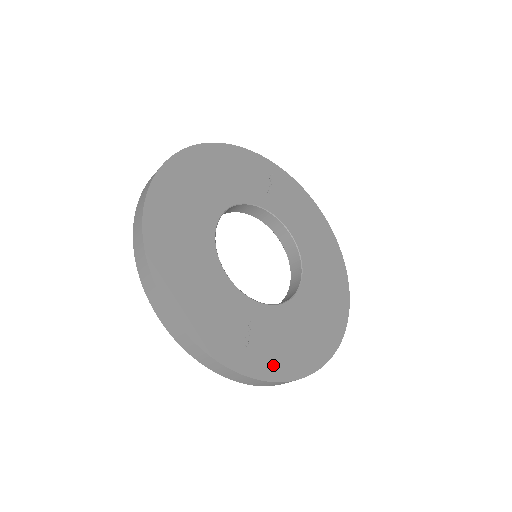
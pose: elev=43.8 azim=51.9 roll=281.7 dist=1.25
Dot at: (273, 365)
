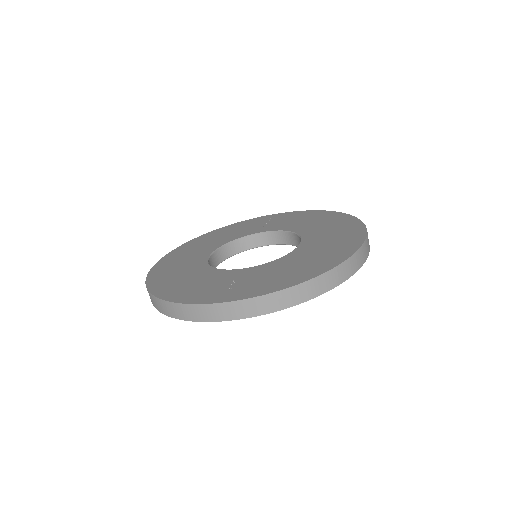
Dot at: (259, 289)
